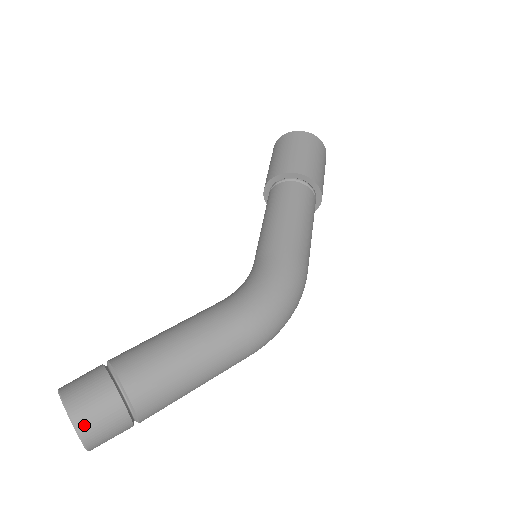
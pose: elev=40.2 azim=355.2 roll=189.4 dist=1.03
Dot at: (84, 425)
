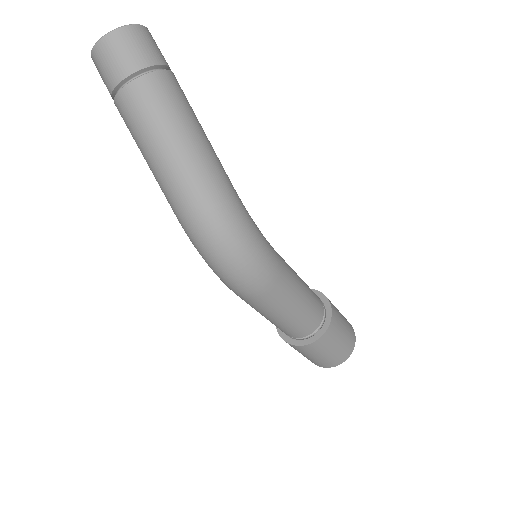
Dot at: (133, 31)
